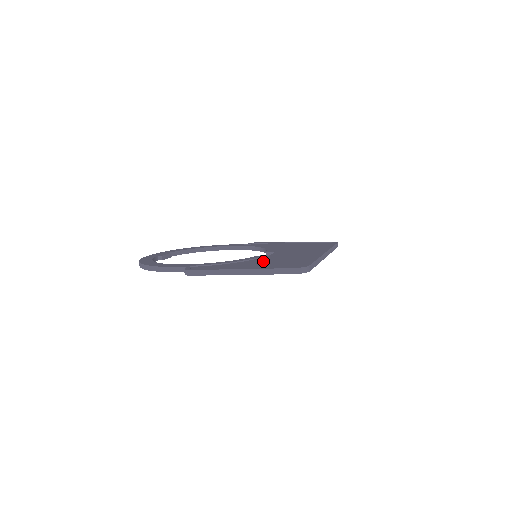
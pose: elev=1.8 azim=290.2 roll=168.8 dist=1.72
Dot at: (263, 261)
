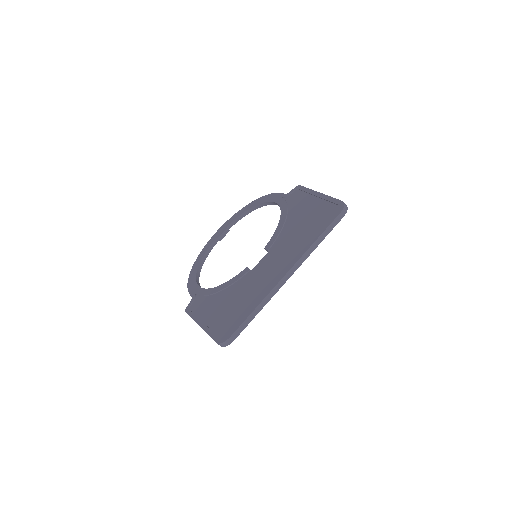
Dot at: (232, 295)
